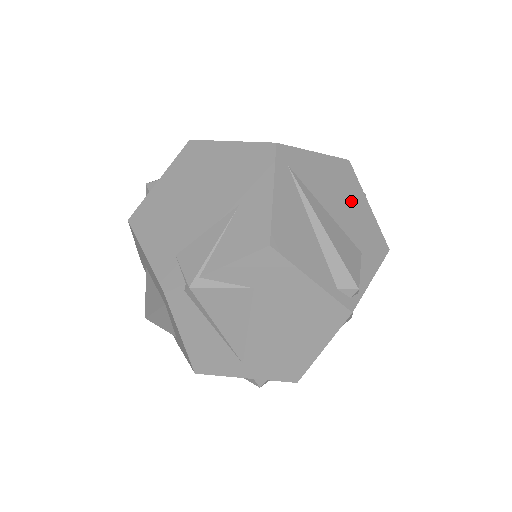
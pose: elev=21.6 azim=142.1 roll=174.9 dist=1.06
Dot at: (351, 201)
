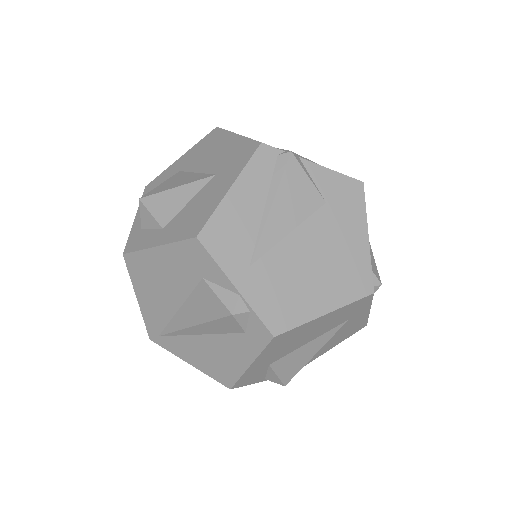
Dot at: occluded
